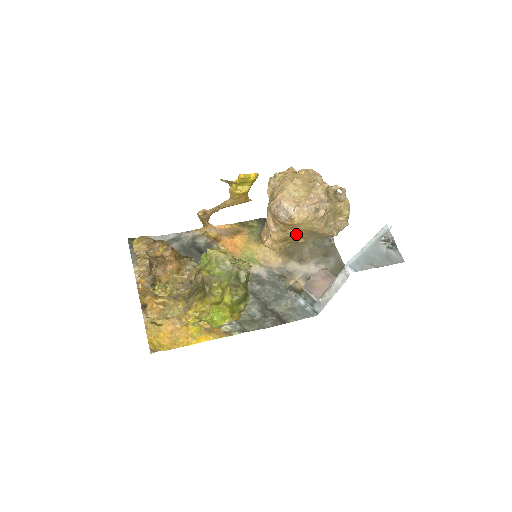
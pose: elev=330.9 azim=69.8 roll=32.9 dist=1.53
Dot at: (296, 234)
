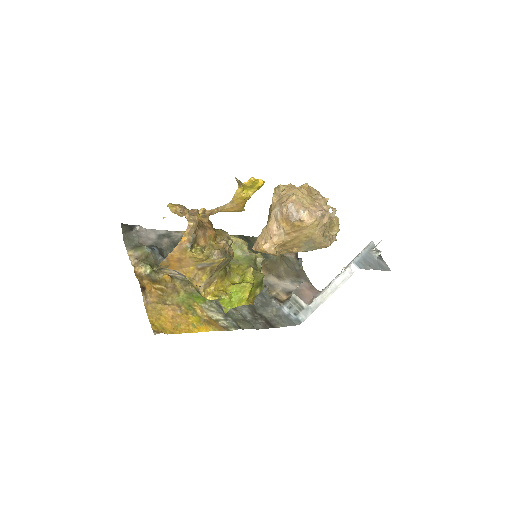
Dot at: (295, 240)
